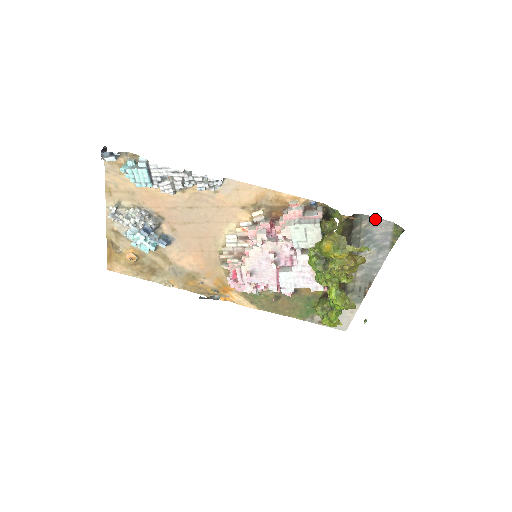
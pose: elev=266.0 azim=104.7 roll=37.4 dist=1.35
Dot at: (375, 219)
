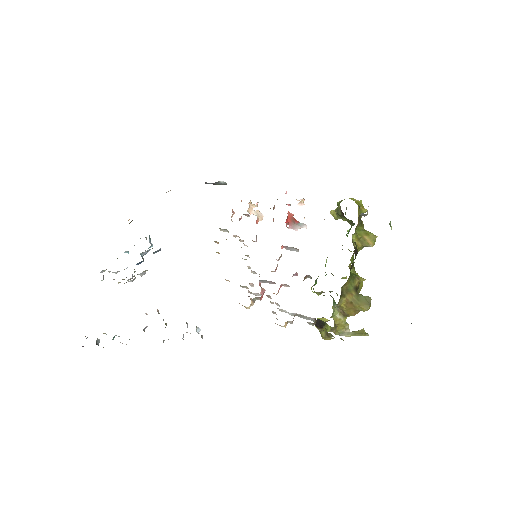
Dot at: occluded
